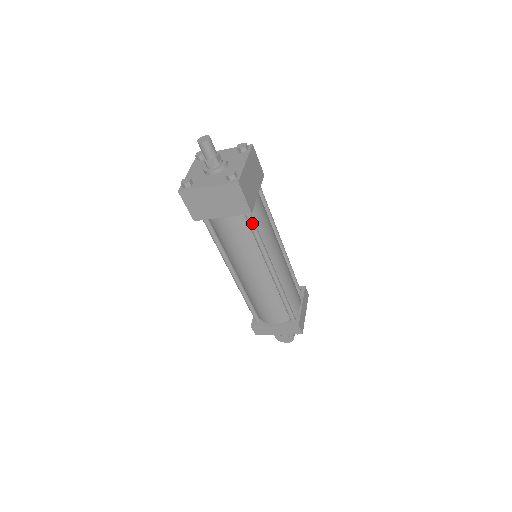
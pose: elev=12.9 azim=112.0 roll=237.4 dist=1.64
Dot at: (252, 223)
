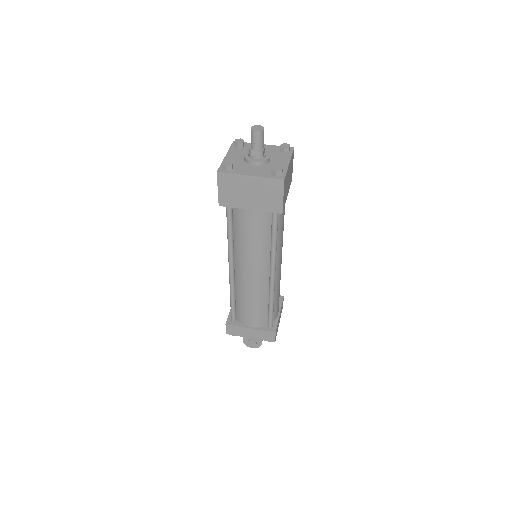
Dot at: (276, 223)
